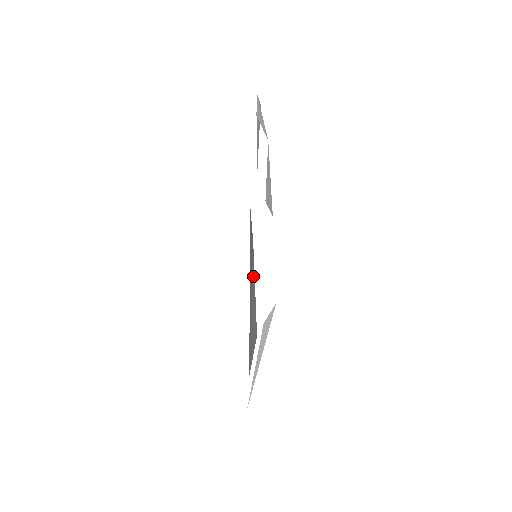
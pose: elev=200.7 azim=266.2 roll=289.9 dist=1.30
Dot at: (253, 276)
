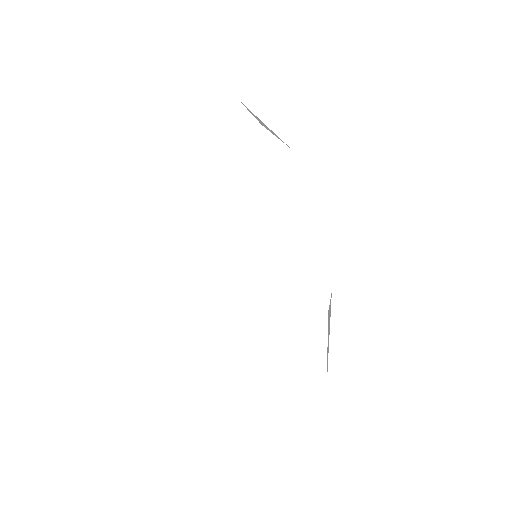
Dot at: occluded
